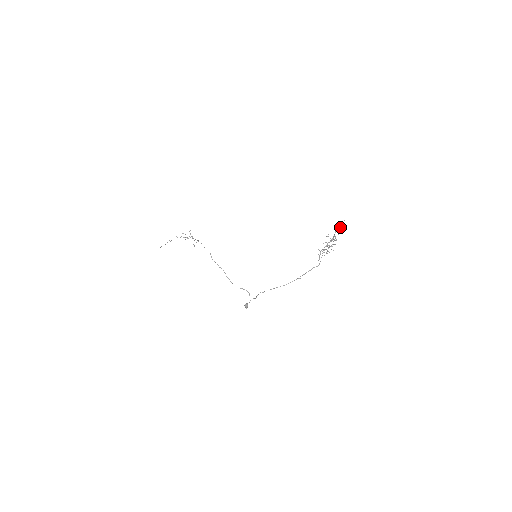
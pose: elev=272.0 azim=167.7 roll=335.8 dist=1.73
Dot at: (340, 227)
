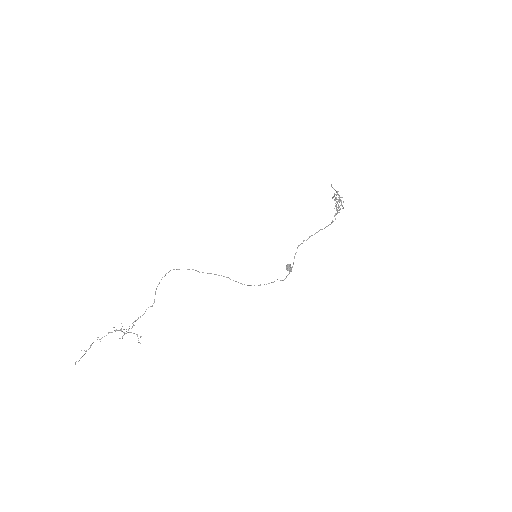
Dot at: occluded
